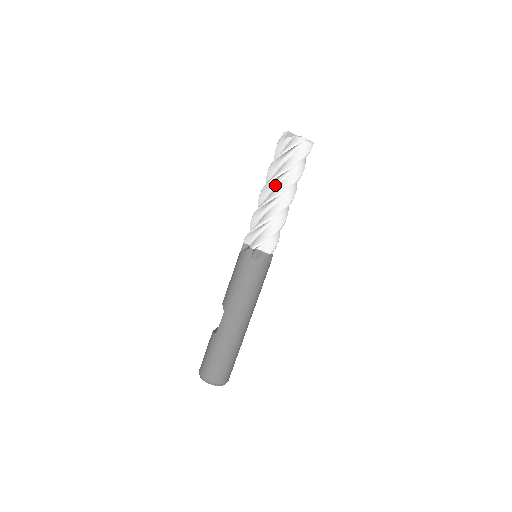
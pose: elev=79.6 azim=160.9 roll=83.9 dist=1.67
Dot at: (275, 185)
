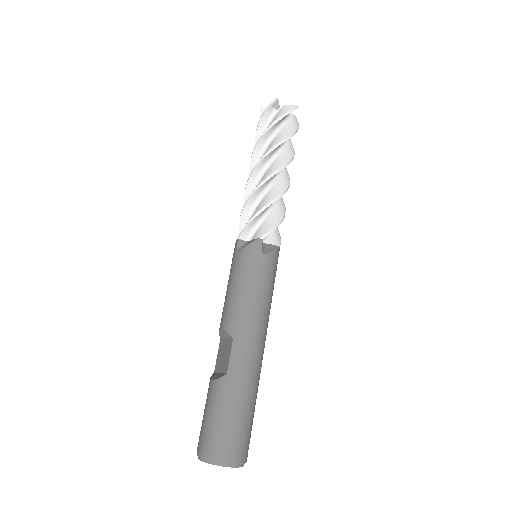
Dot at: (270, 161)
